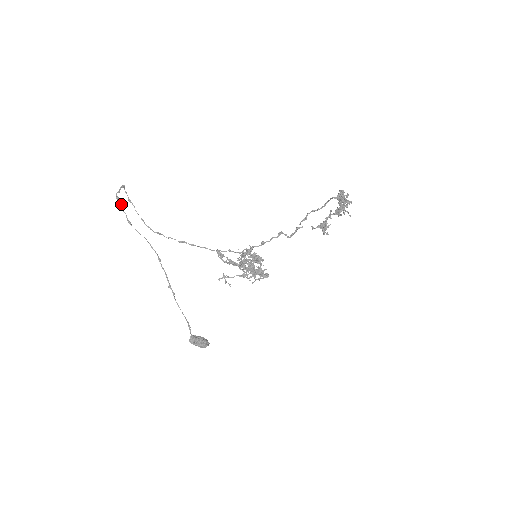
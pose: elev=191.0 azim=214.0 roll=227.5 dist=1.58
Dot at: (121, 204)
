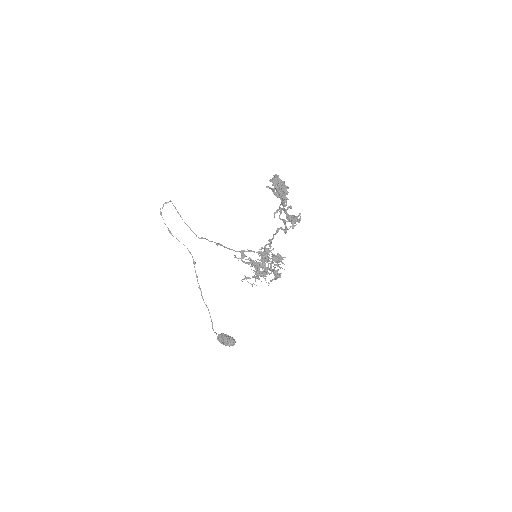
Dot at: occluded
